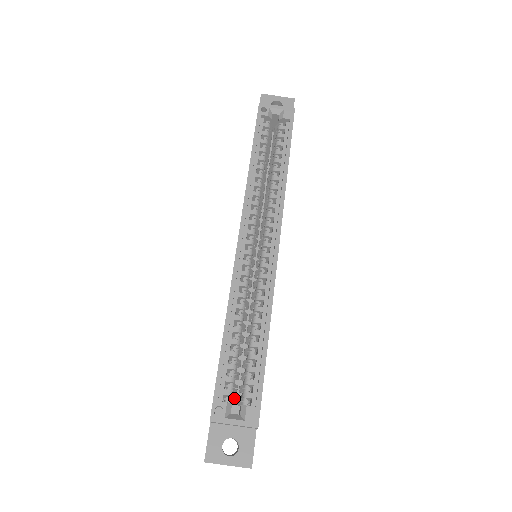
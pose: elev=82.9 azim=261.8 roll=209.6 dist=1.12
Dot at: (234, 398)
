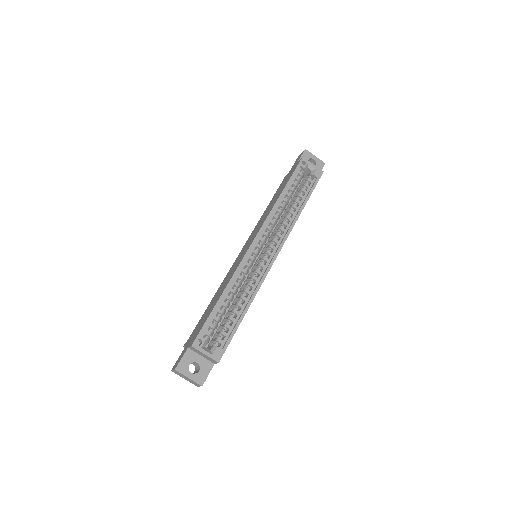
Dot at: (209, 339)
